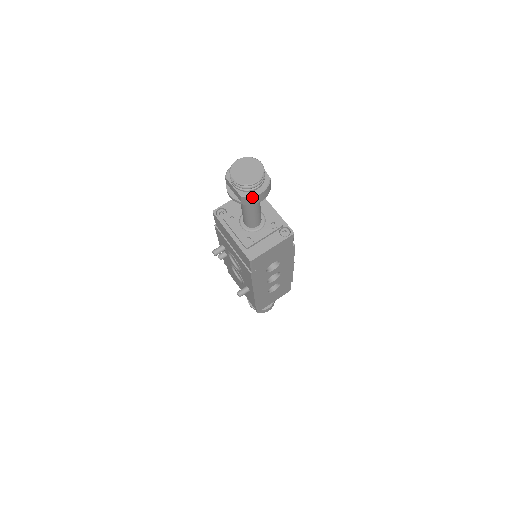
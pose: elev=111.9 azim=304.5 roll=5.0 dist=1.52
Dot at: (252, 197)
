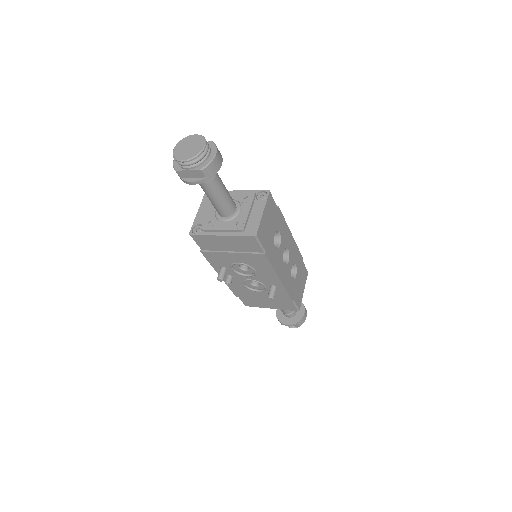
Dot at: (211, 163)
